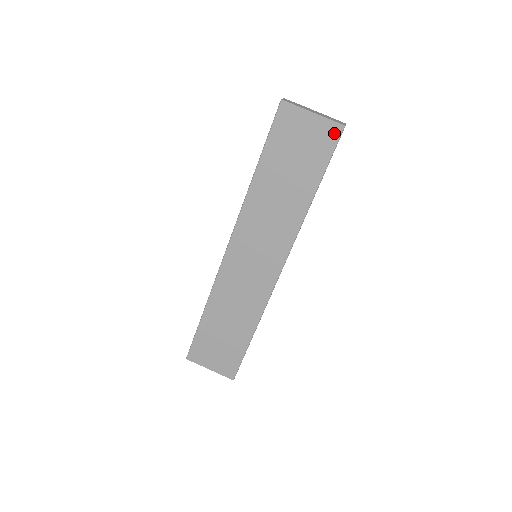
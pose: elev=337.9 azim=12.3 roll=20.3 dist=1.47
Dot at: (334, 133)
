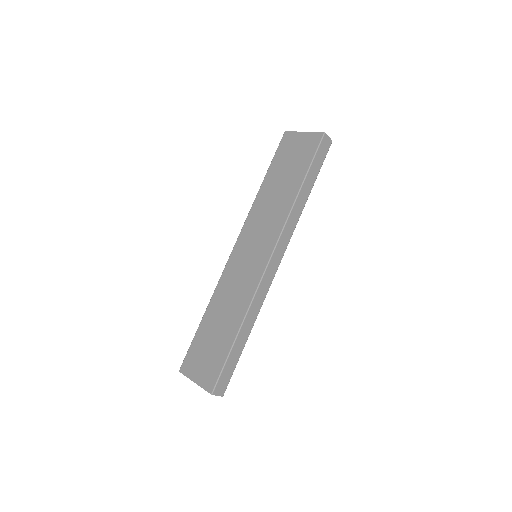
Dot at: (317, 140)
